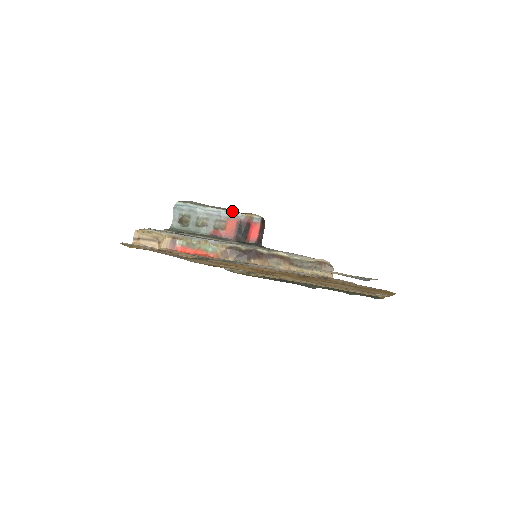
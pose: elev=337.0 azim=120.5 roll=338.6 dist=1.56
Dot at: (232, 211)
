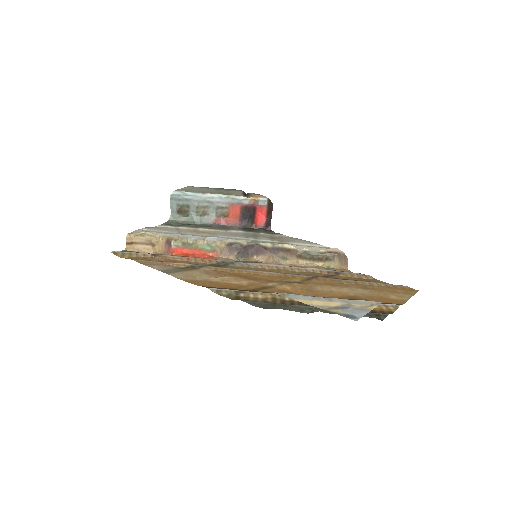
Dot at: (234, 195)
